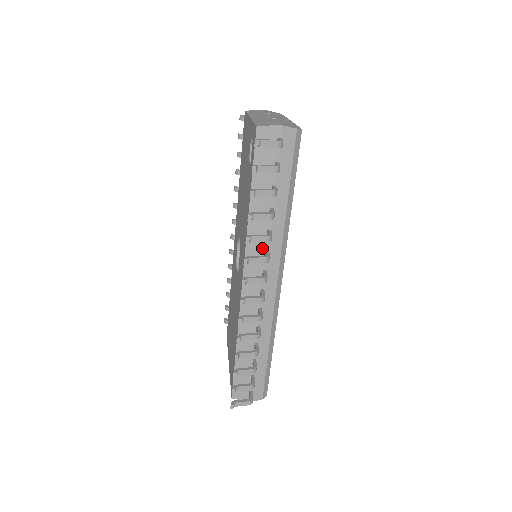
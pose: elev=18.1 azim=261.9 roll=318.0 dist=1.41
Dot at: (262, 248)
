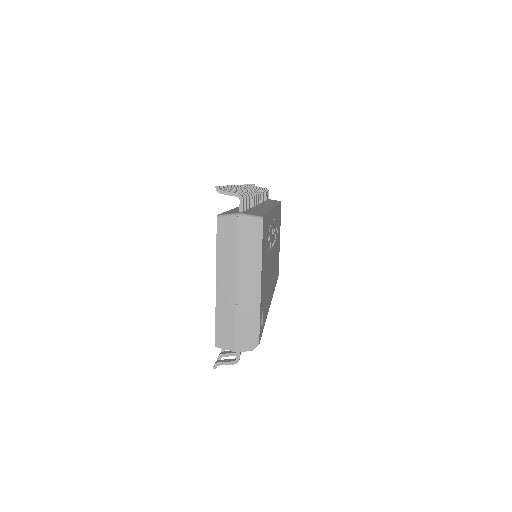
Dot at: occluded
